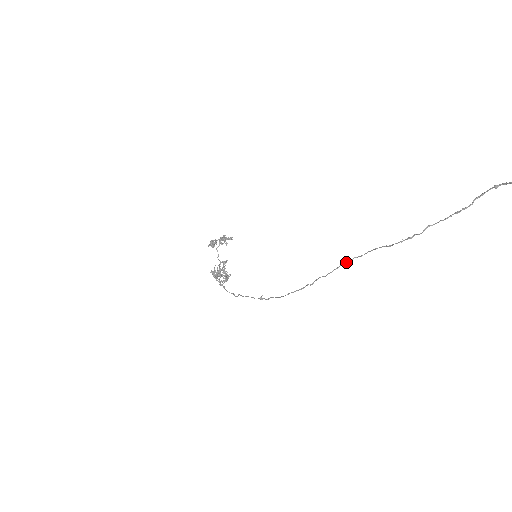
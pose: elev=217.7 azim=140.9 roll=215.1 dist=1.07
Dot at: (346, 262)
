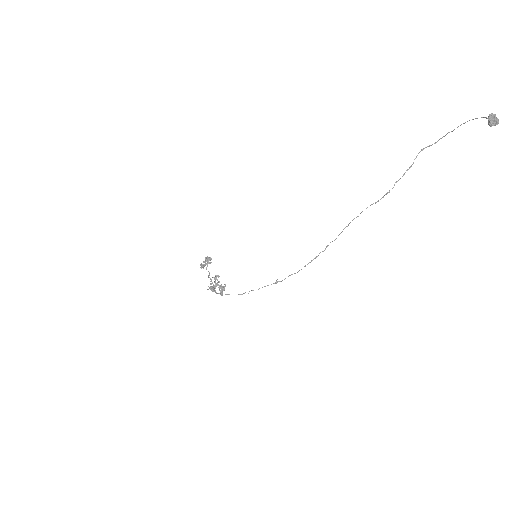
Dot at: occluded
